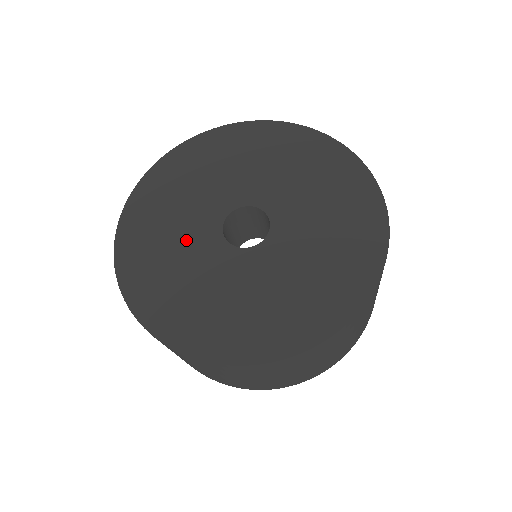
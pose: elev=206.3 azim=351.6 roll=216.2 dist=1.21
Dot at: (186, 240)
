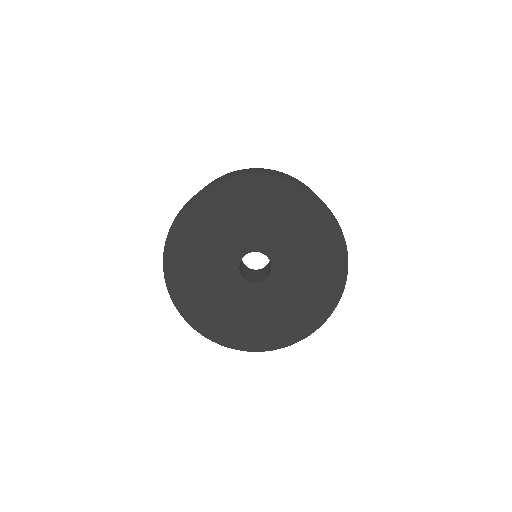
Dot at: (215, 256)
